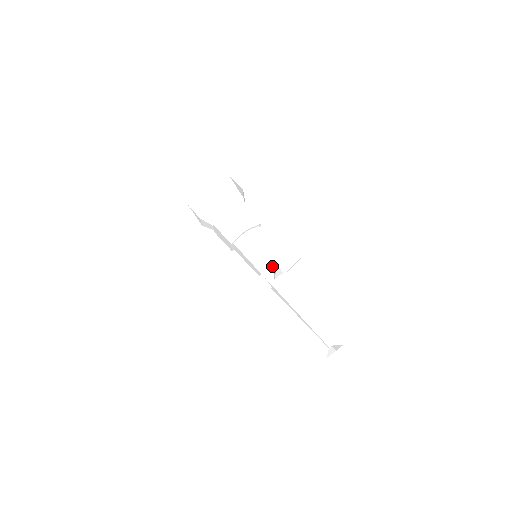
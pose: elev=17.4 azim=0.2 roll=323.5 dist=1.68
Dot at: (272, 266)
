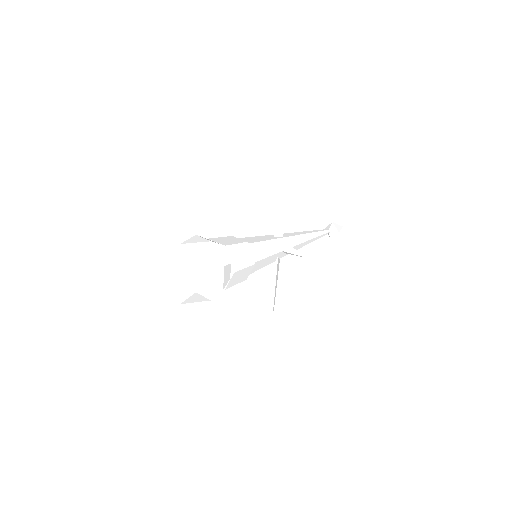
Dot at: (281, 251)
